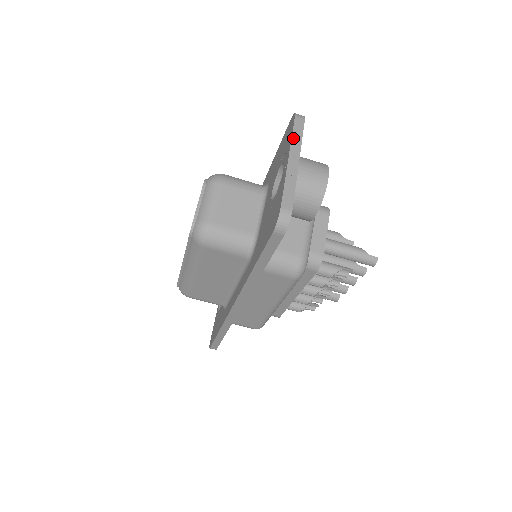
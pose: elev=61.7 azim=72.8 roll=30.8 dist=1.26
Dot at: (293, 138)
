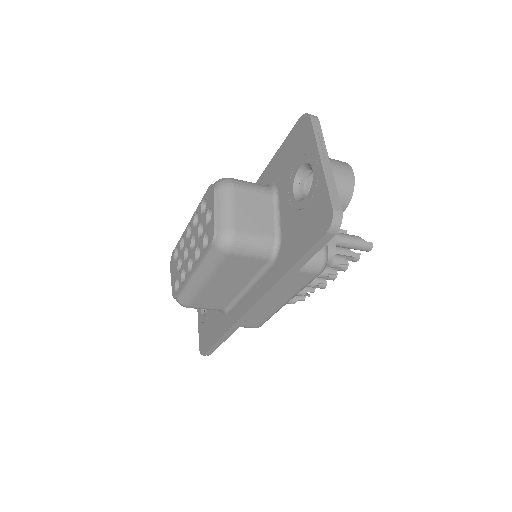
Dot at: (317, 139)
